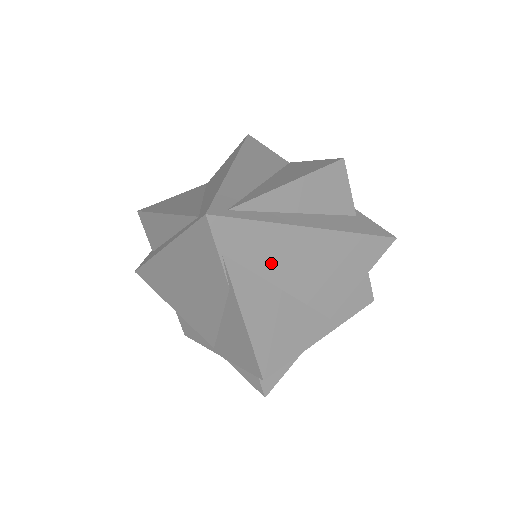
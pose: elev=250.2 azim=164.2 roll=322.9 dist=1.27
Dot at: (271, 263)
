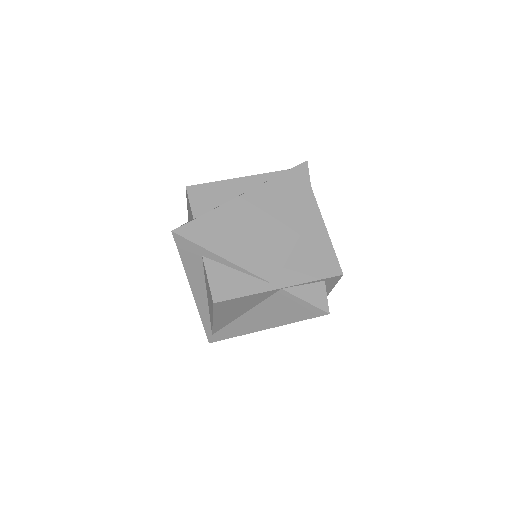
Dot at: occluded
